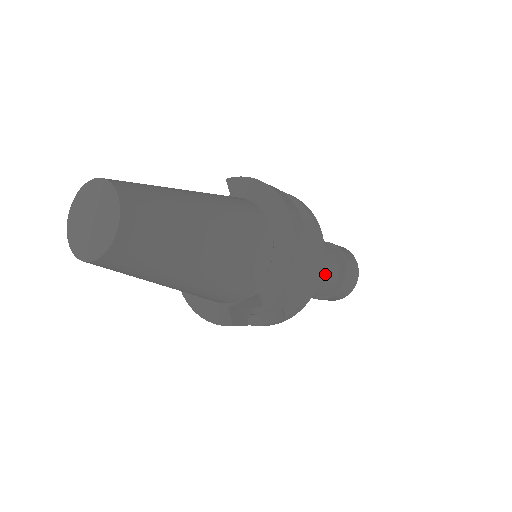
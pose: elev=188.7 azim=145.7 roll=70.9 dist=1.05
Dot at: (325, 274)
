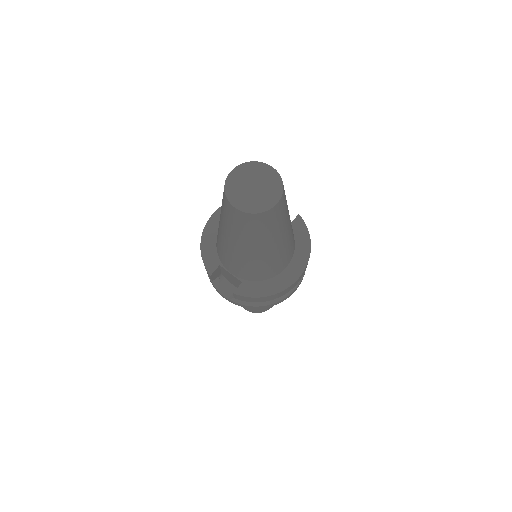
Dot at: occluded
